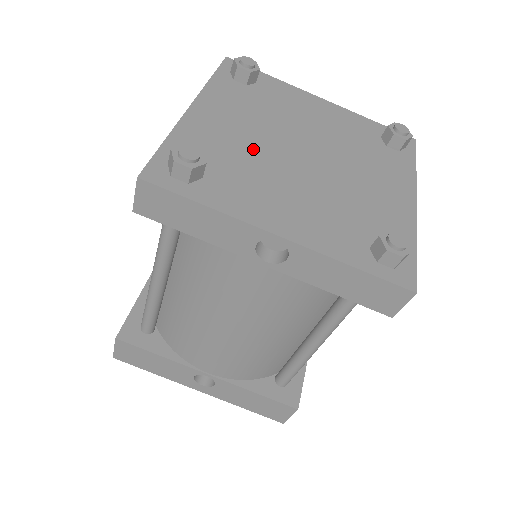
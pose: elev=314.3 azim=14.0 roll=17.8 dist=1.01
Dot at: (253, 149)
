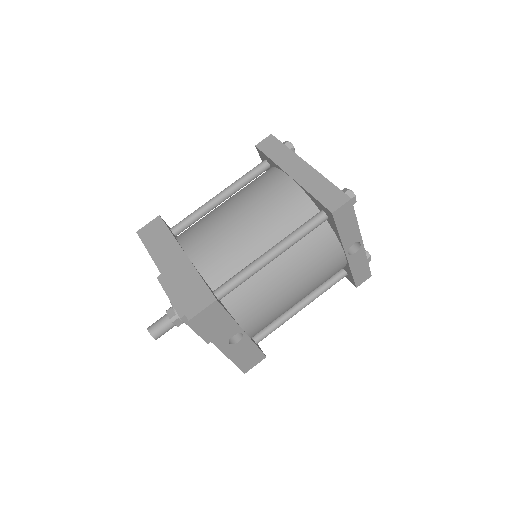
Dot at: occluded
